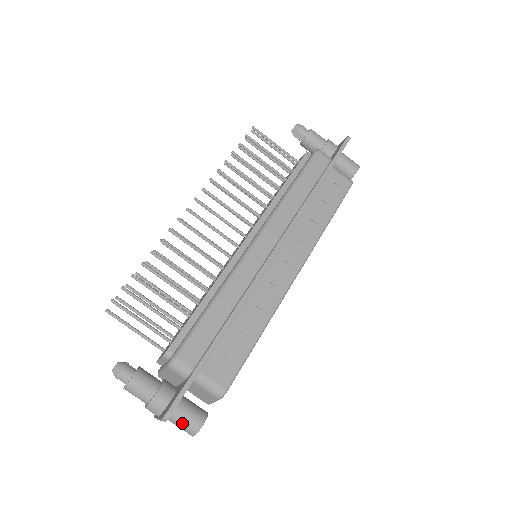
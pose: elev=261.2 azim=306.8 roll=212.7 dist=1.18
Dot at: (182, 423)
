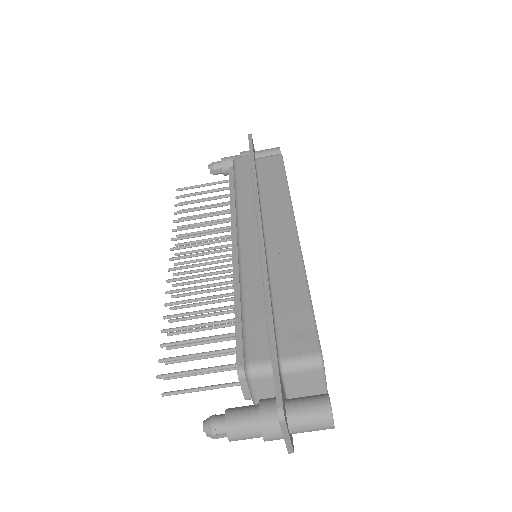
Dot at: (309, 419)
